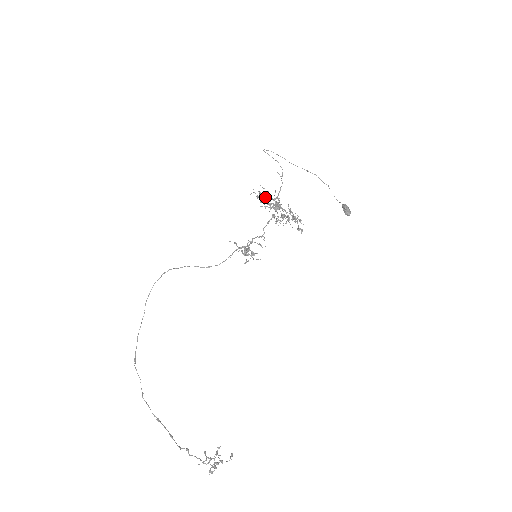
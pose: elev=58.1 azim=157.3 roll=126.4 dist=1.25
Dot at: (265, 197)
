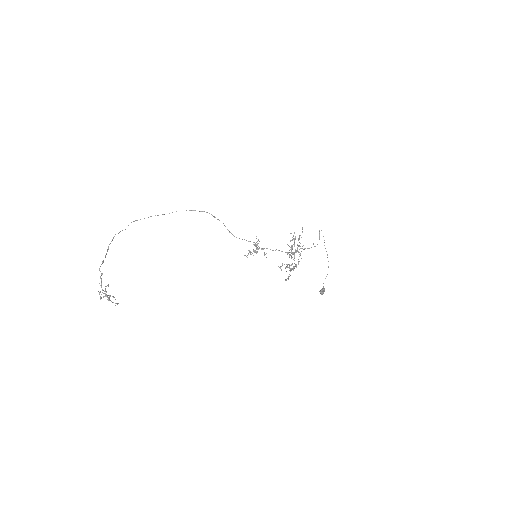
Dot at: (294, 243)
